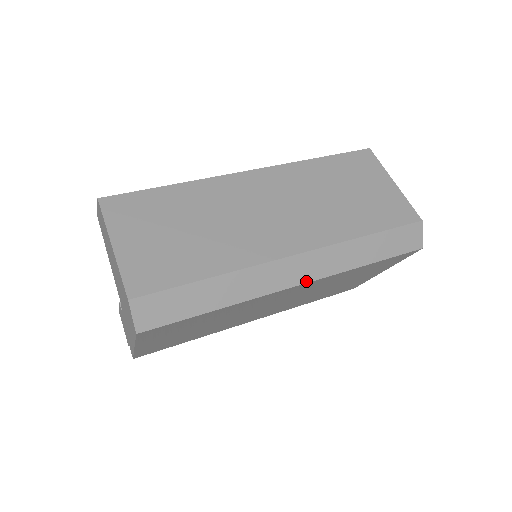
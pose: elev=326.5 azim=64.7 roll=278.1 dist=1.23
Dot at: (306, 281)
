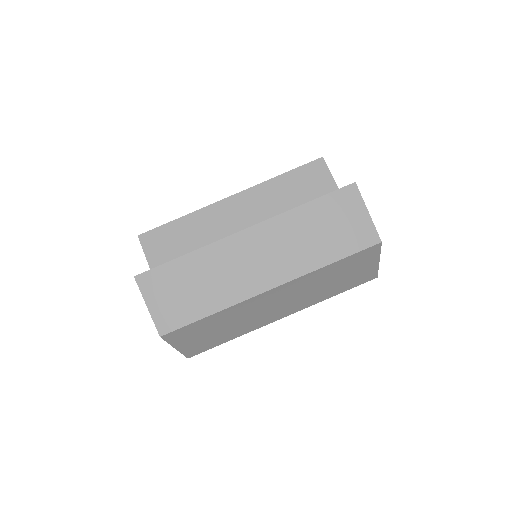
Dot at: occluded
